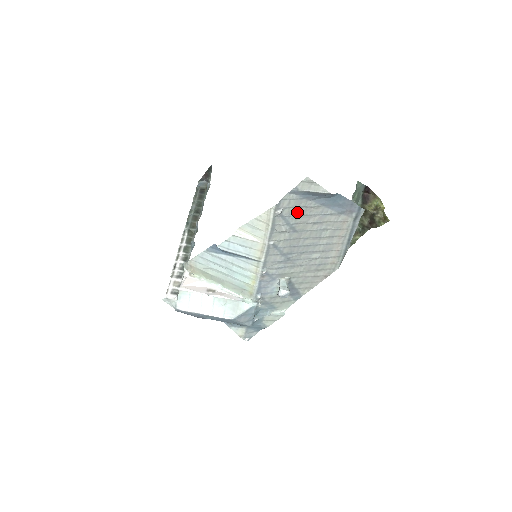
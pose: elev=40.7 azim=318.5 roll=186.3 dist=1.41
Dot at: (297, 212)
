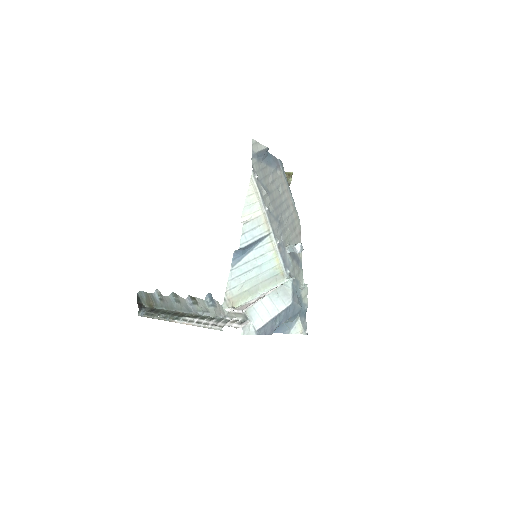
Dot at: (262, 175)
